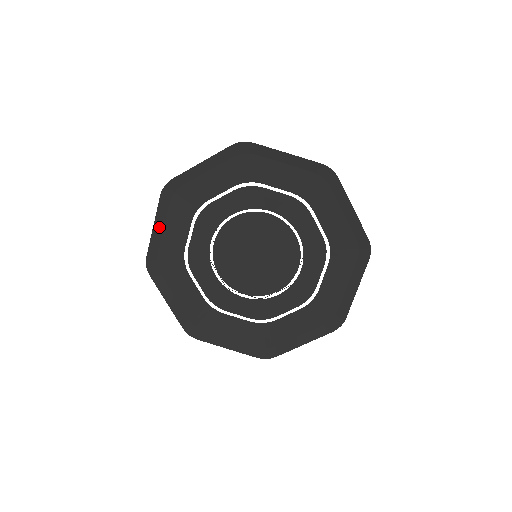
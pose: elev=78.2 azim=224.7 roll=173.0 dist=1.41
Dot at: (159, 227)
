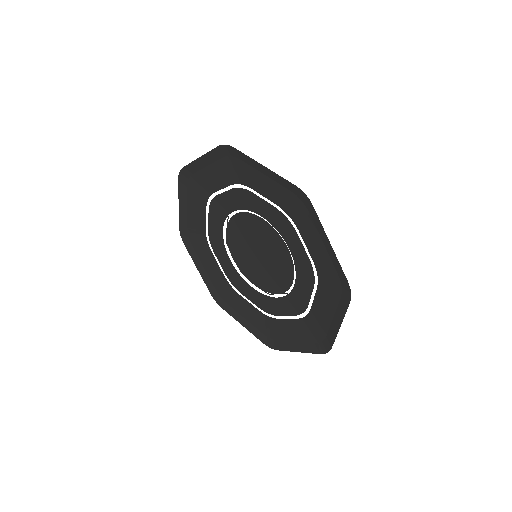
Dot at: (204, 162)
